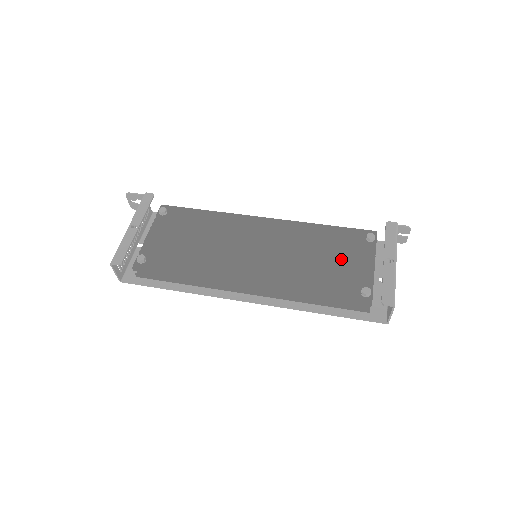
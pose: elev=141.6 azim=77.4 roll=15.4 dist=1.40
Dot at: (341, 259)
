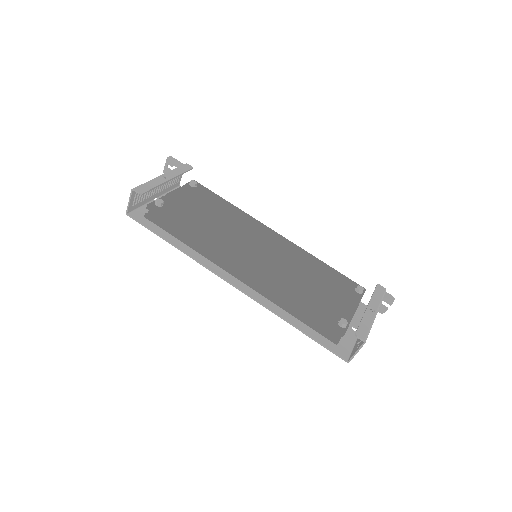
Dot at: (330, 291)
